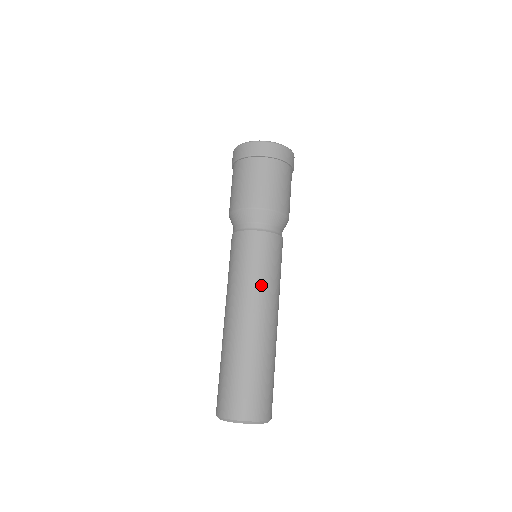
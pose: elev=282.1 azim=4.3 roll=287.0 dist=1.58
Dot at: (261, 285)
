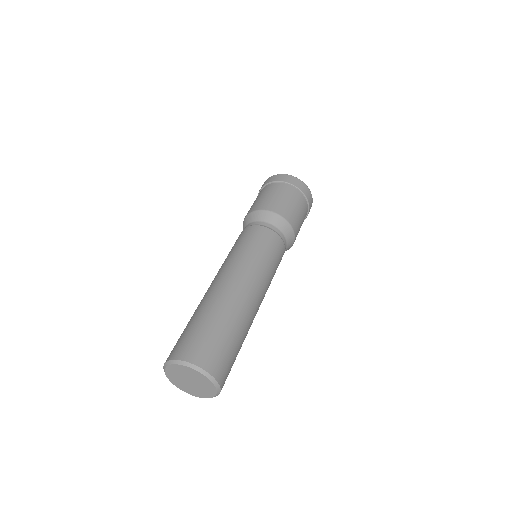
Dot at: (241, 259)
